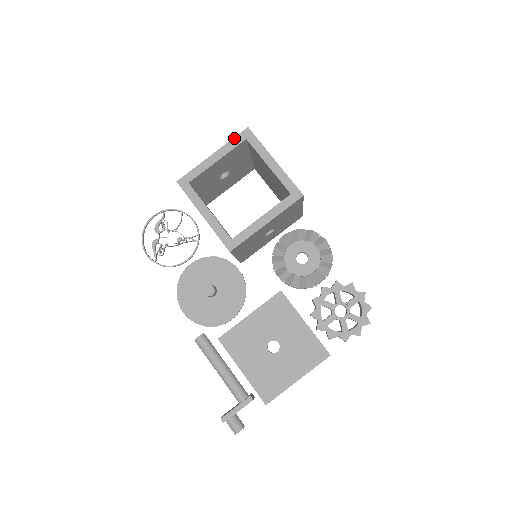
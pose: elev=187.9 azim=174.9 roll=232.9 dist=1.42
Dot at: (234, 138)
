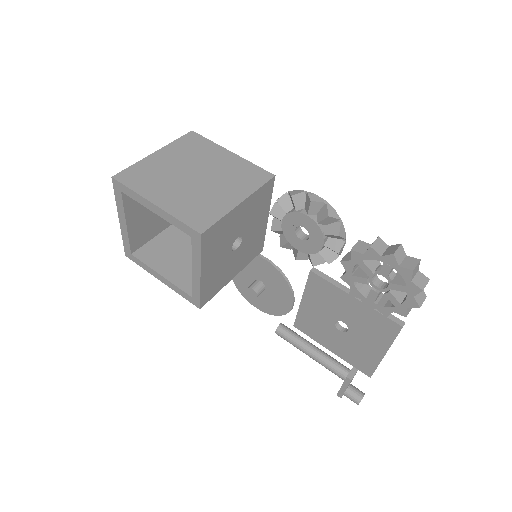
Dot at: (115, 195)
